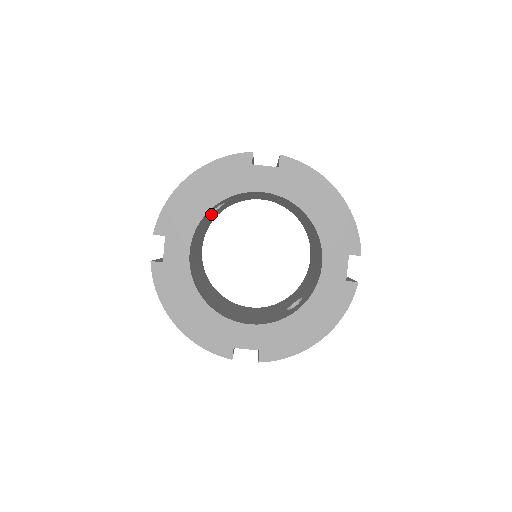
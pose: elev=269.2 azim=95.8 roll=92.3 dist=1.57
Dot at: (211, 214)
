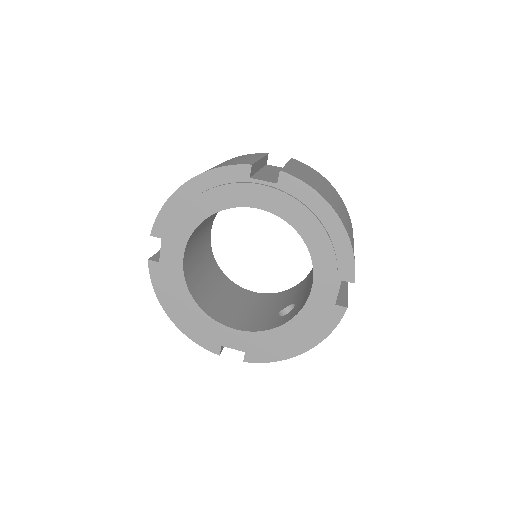
Dot at: occluded
